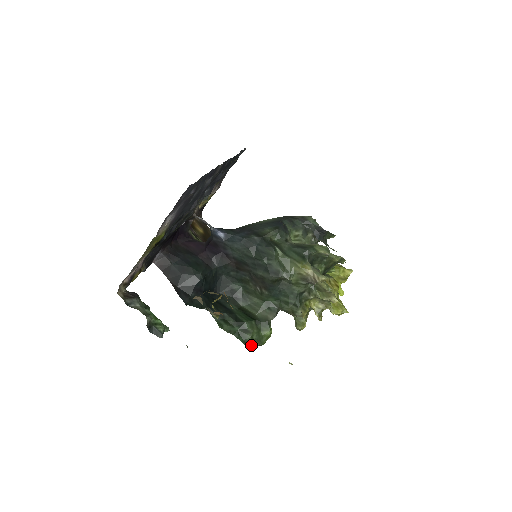
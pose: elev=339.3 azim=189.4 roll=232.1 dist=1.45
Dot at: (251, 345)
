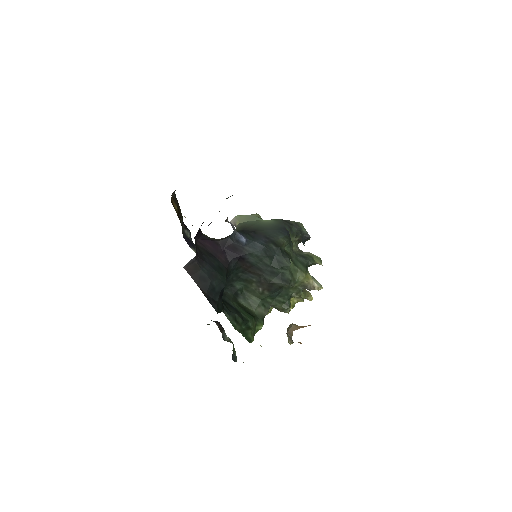
Dot at: (251, 340)
